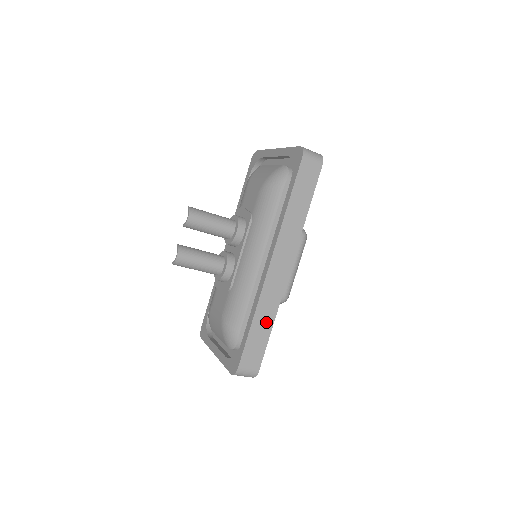
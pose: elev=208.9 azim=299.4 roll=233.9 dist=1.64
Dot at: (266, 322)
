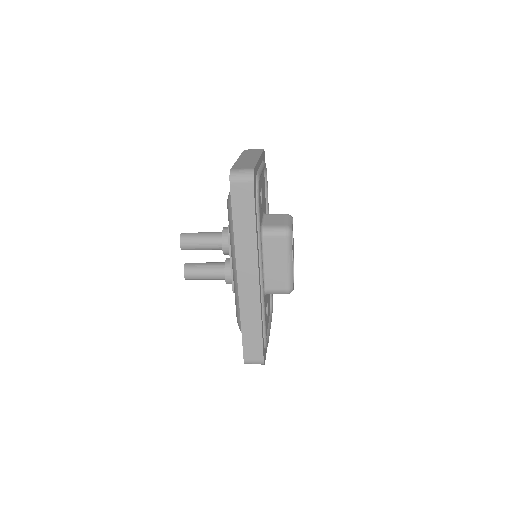
Dot at: (254, 324)
